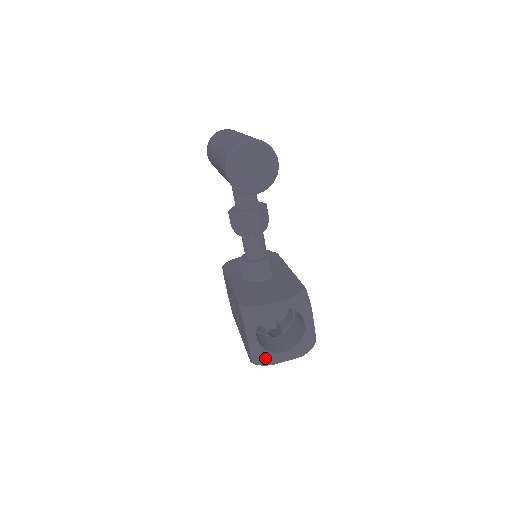
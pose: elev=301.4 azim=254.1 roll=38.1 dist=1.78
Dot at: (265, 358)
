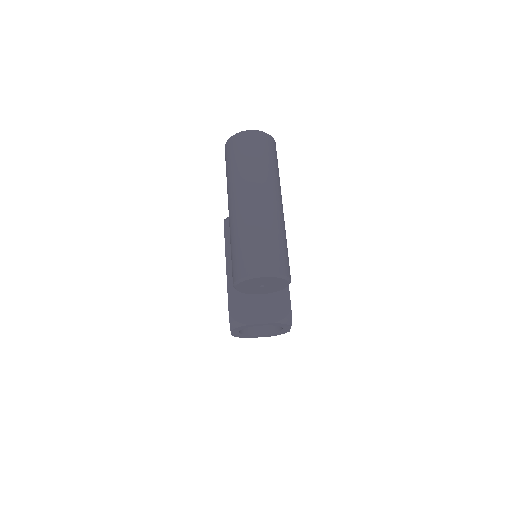
Dot at: (244, 337)
